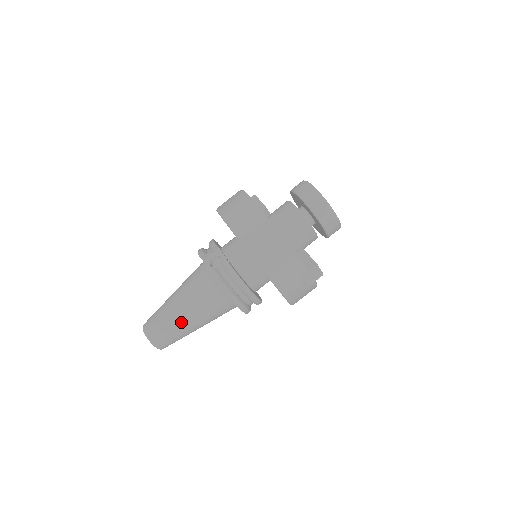
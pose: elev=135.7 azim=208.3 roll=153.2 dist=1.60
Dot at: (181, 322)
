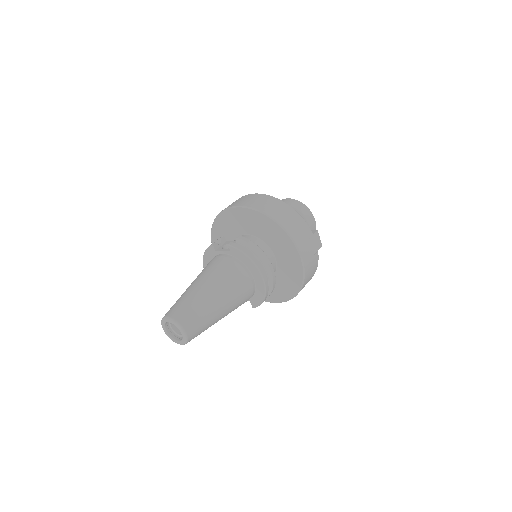
Dot at: (208, 298)
